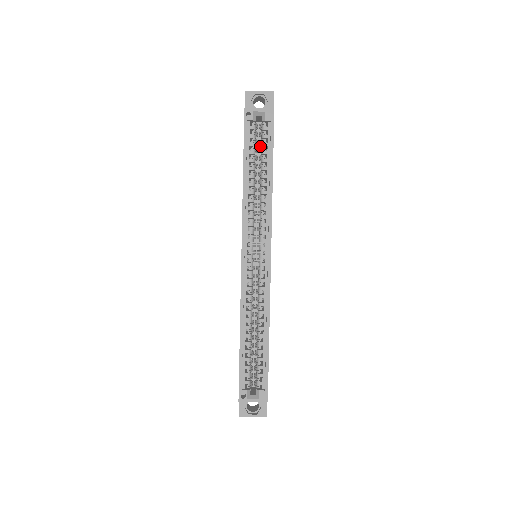
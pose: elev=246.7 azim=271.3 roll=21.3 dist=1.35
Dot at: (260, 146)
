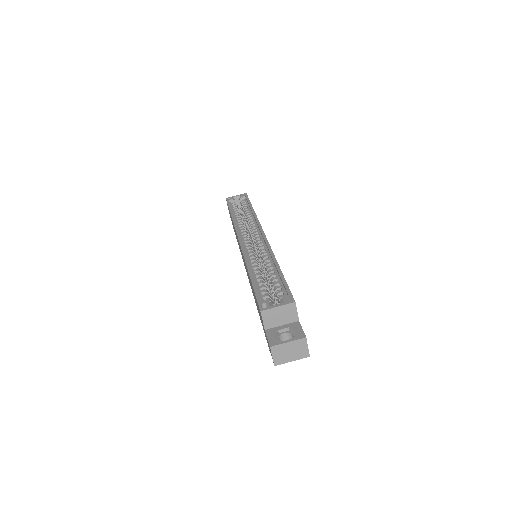
Dot at: (244, 220)
